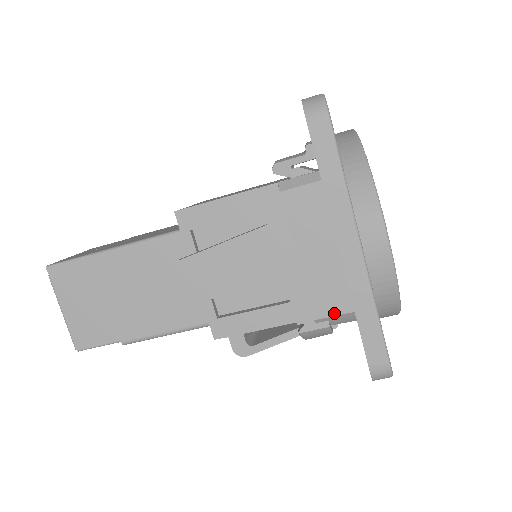
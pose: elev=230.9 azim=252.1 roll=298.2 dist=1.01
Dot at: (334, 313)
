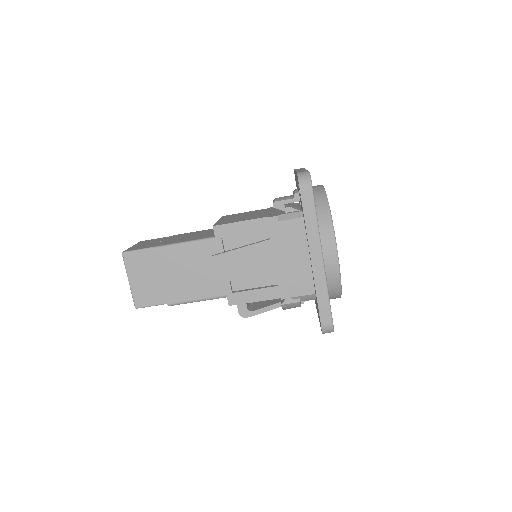
Dot at: (303, 294)
